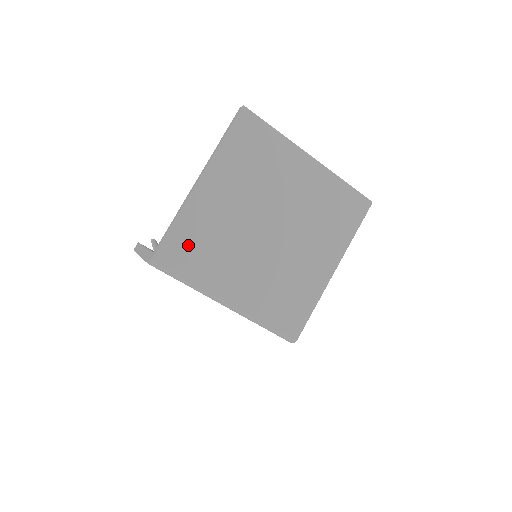
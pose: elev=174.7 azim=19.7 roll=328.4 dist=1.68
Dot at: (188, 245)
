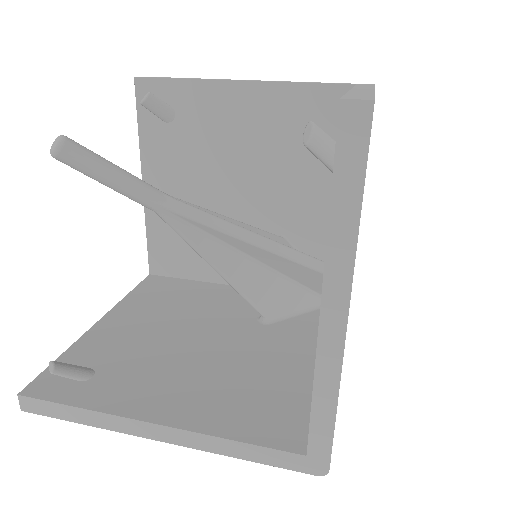
Dot at: occluded
